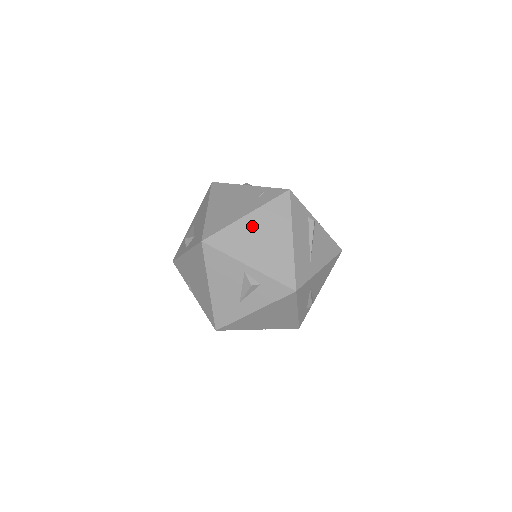
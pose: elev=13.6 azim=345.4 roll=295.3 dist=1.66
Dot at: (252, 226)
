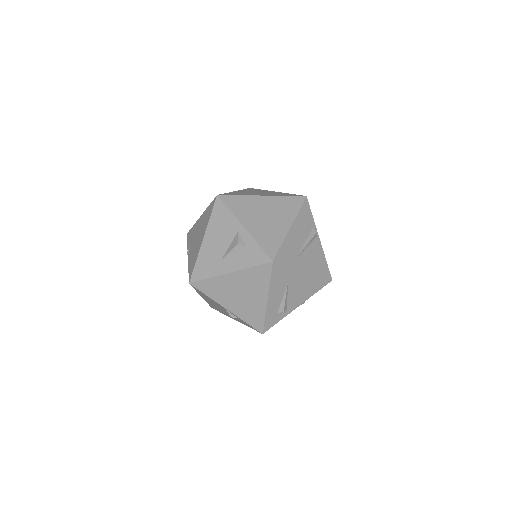
Dot at: (263, 204)
